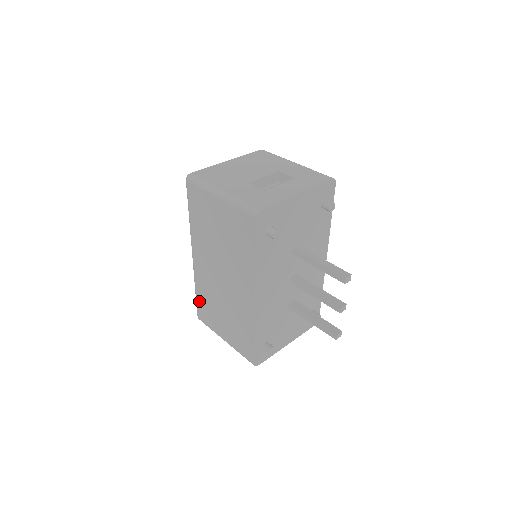
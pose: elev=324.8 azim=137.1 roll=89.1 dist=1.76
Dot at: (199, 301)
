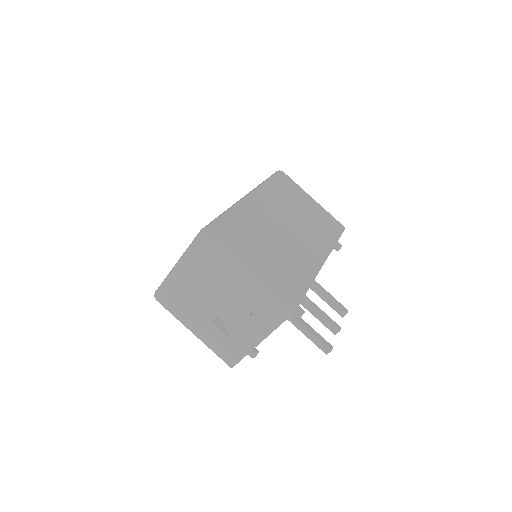
Dot at: occluded
